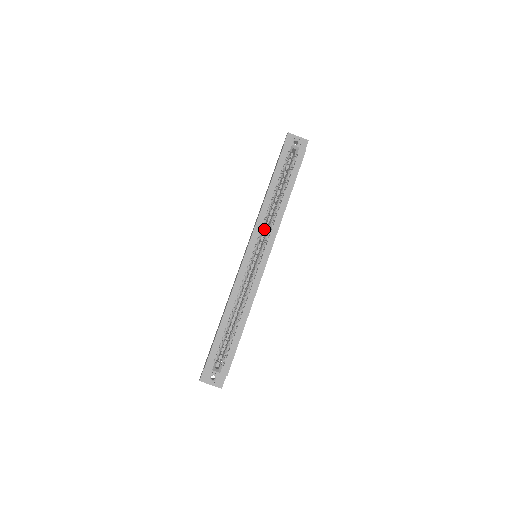
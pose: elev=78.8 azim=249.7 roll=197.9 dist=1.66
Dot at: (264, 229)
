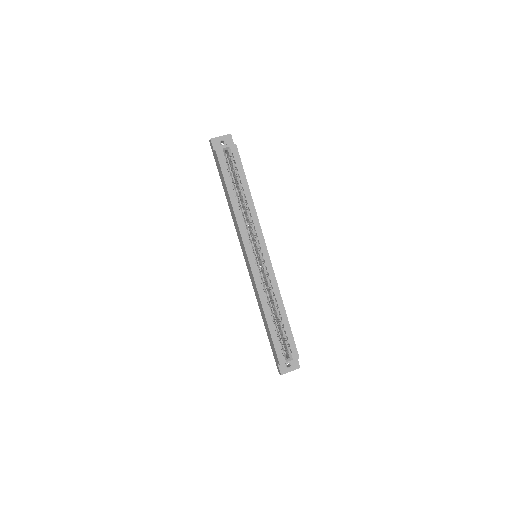
Dot at: occluded
